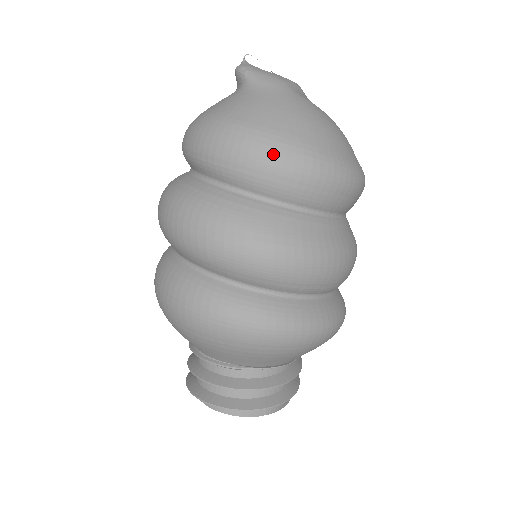
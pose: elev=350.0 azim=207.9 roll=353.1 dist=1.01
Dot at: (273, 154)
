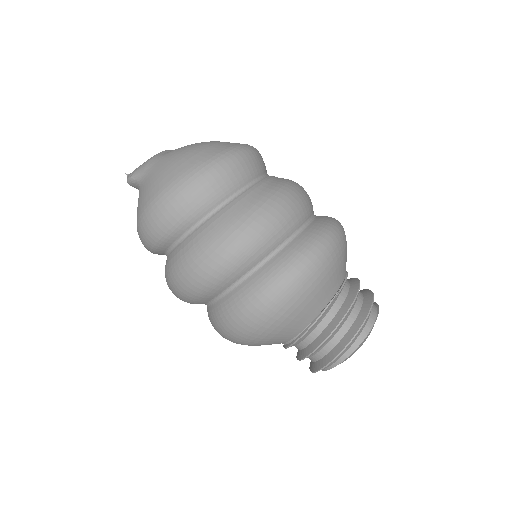
Dot at: (182, 191)
